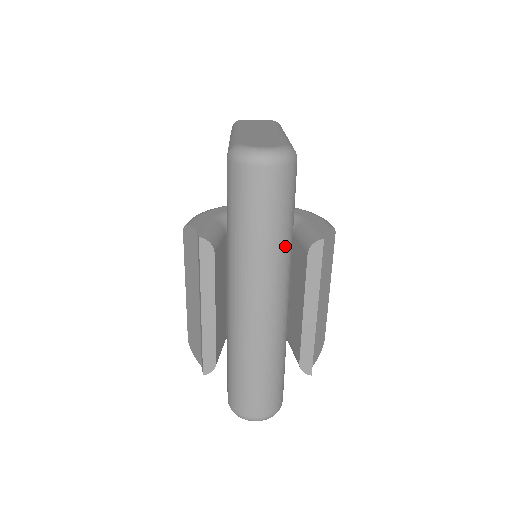
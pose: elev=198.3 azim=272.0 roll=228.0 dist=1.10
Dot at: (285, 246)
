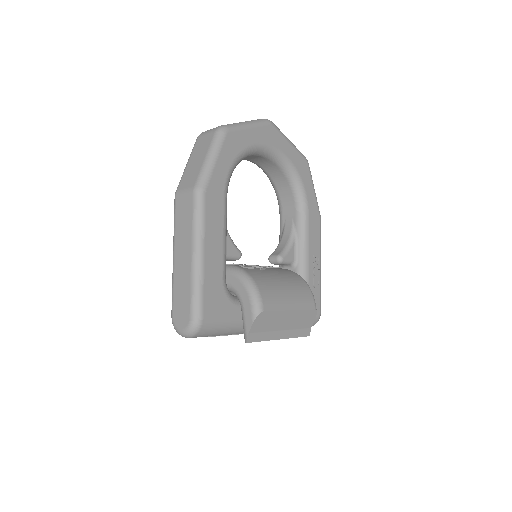
Dot at: (238, 329)
